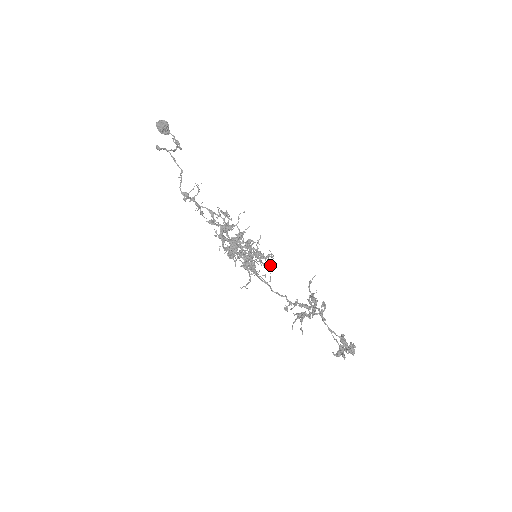
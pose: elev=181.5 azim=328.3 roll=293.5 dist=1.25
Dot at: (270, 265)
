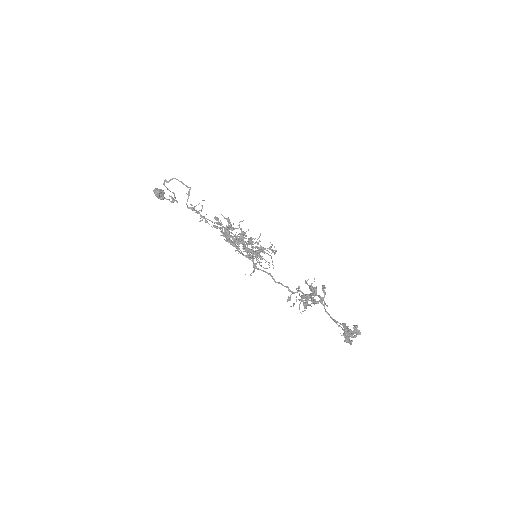
Dot at: occluded
